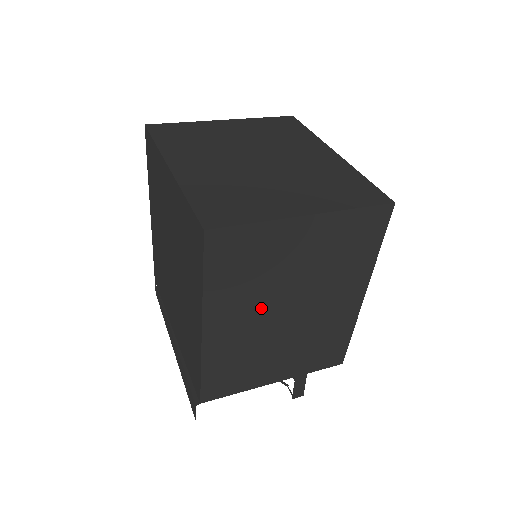
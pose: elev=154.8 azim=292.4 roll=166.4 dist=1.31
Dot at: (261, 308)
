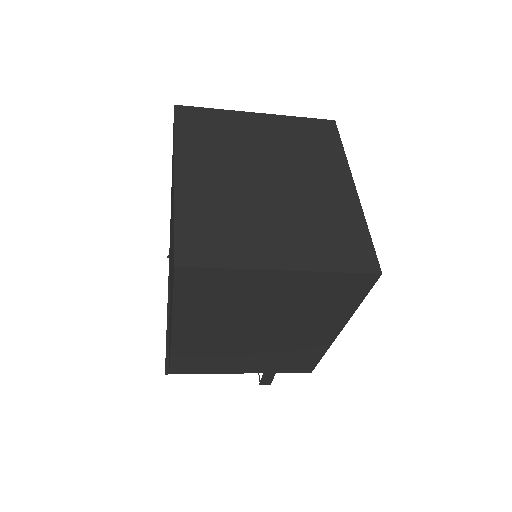
Dot at: (230, 325)
